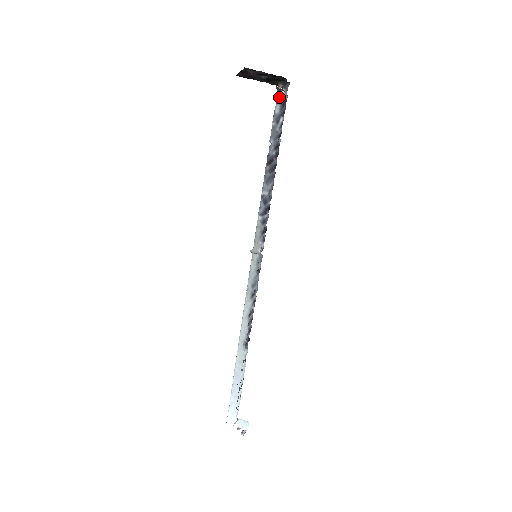
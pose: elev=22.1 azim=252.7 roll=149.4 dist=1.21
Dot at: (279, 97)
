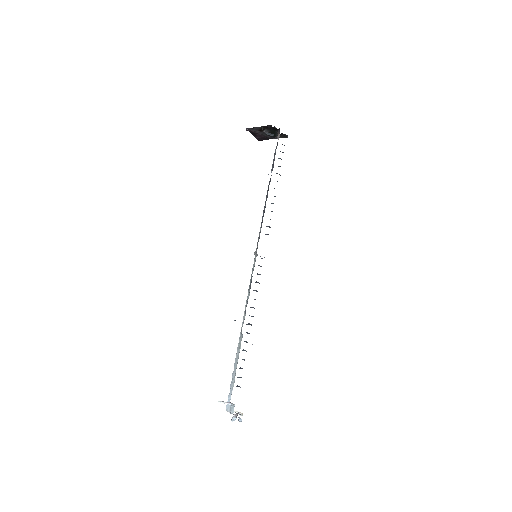
Dot at: occluded
